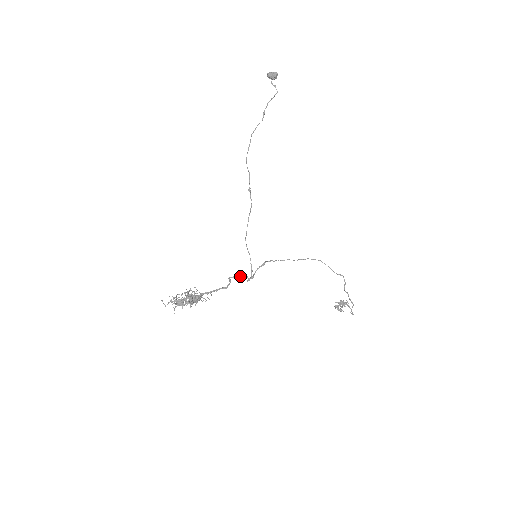
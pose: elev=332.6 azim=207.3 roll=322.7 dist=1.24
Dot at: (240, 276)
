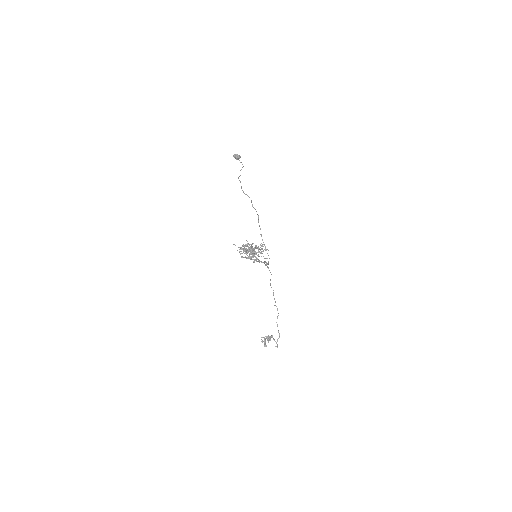
Dot at: occluded
